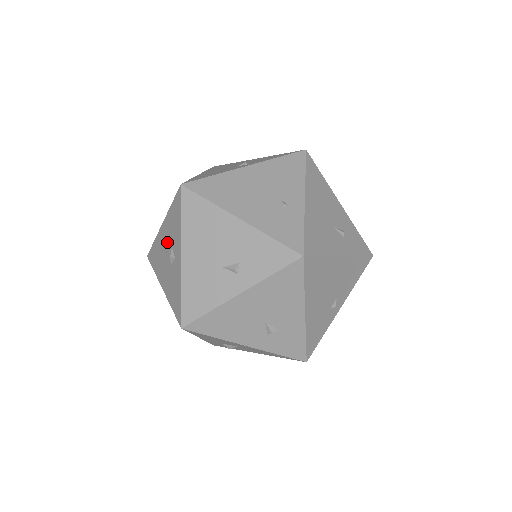
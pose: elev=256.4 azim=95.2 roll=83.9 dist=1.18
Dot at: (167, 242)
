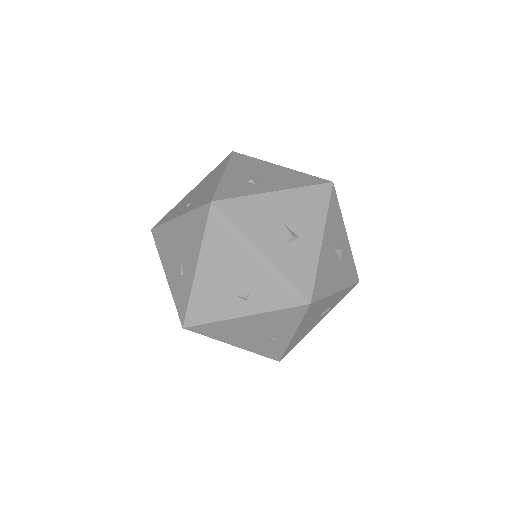
Dot at: occluded
